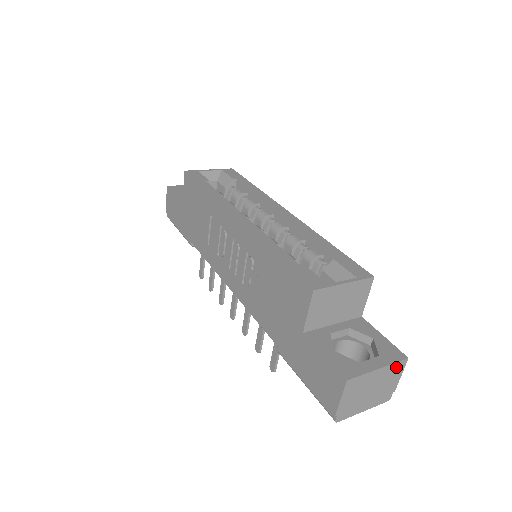
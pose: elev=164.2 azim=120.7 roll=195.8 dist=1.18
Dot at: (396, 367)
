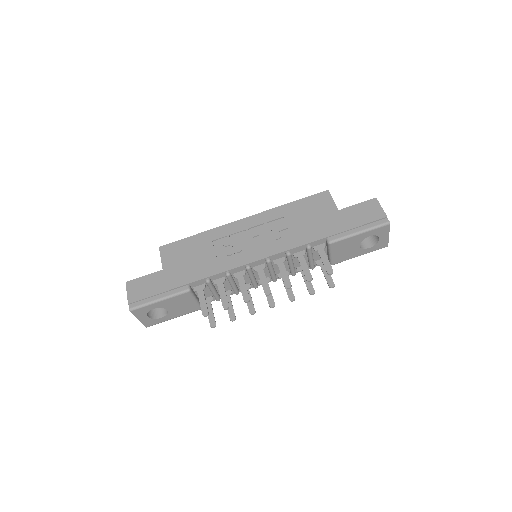
Dot at: occluded
